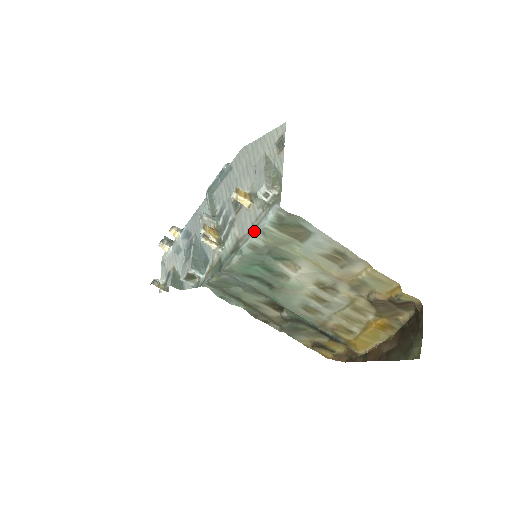
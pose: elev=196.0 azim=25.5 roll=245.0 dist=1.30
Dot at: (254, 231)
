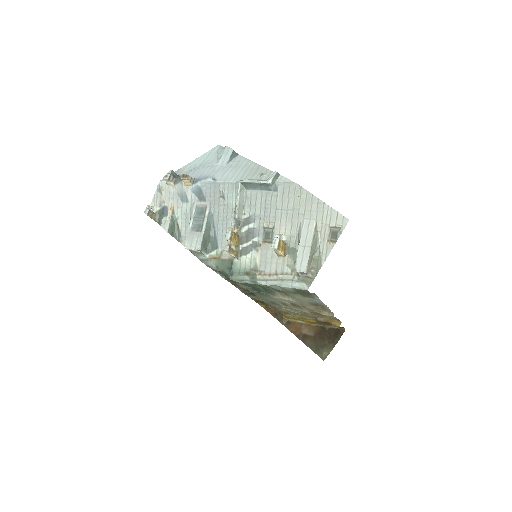
Dot at: (276, 282)
